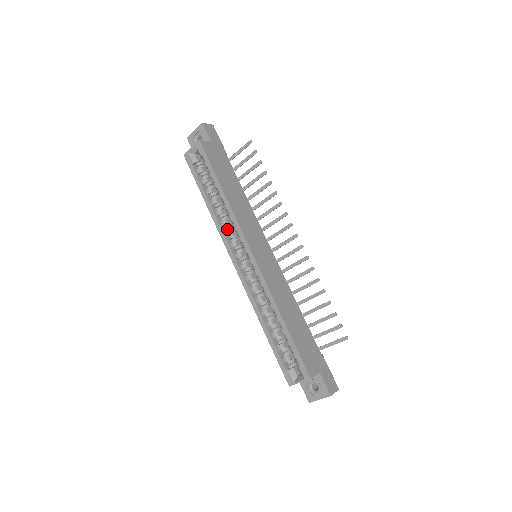
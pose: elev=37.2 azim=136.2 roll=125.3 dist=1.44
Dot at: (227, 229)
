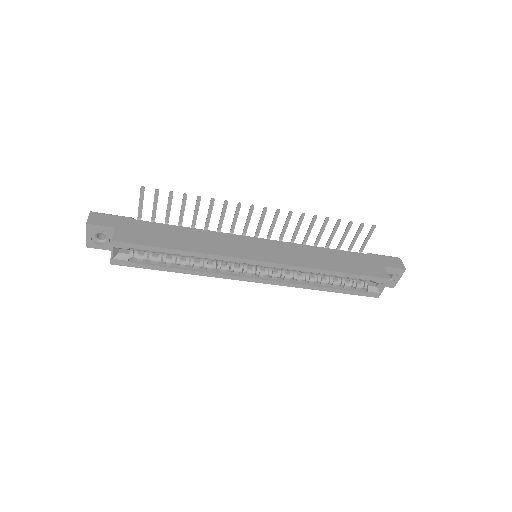
Dot at: (217, 268)
